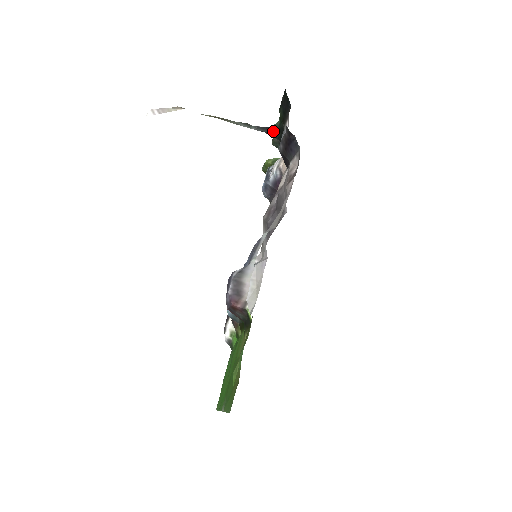
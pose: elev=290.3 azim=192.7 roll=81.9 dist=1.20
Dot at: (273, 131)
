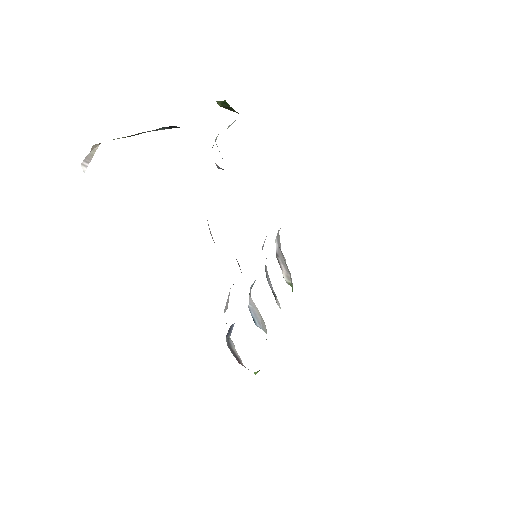
Dot at: occluded
